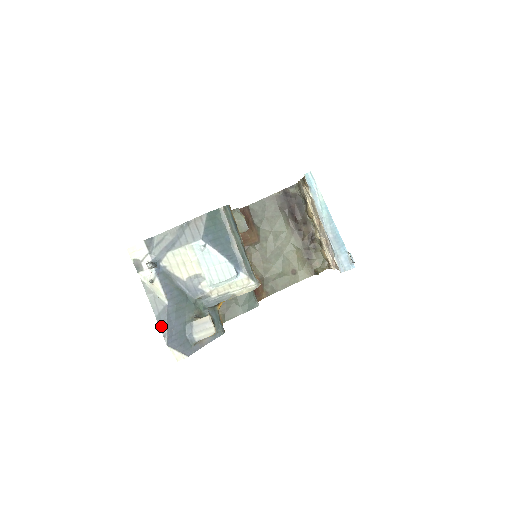
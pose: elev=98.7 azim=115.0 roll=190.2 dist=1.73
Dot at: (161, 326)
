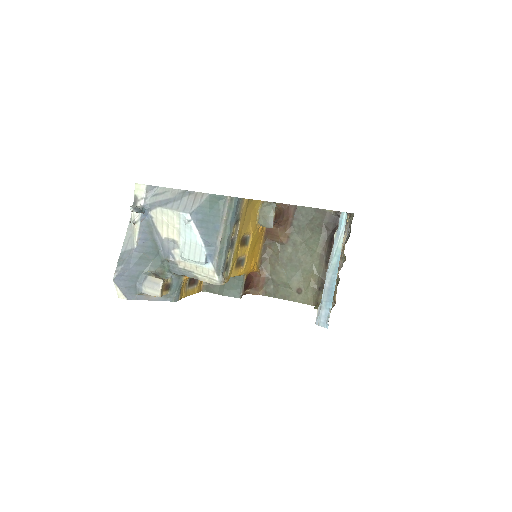
Dot at: (119, 262)
